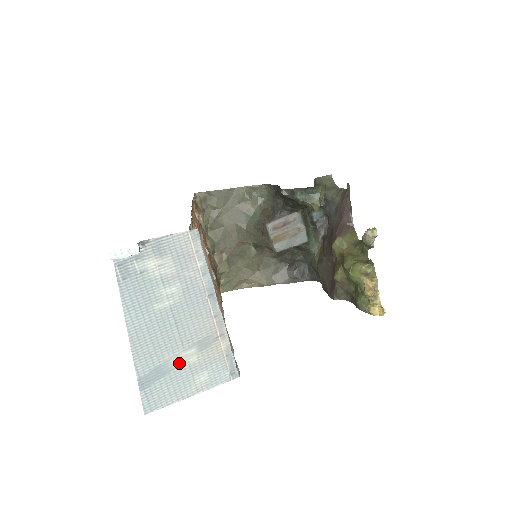
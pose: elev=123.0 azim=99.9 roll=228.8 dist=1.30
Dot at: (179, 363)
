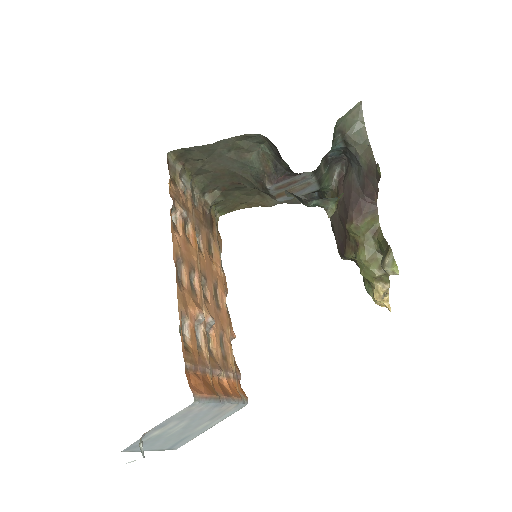
Dot at: (196, 430)
